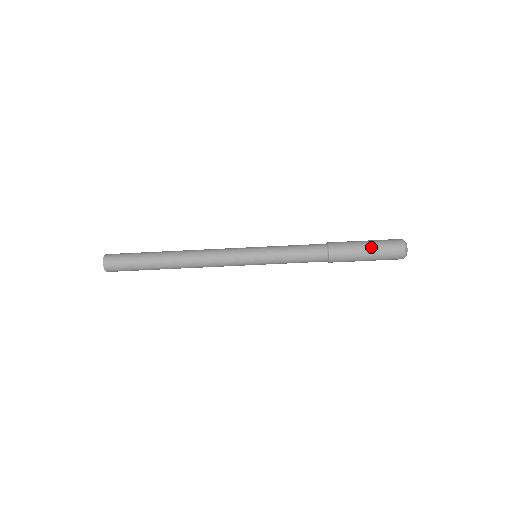
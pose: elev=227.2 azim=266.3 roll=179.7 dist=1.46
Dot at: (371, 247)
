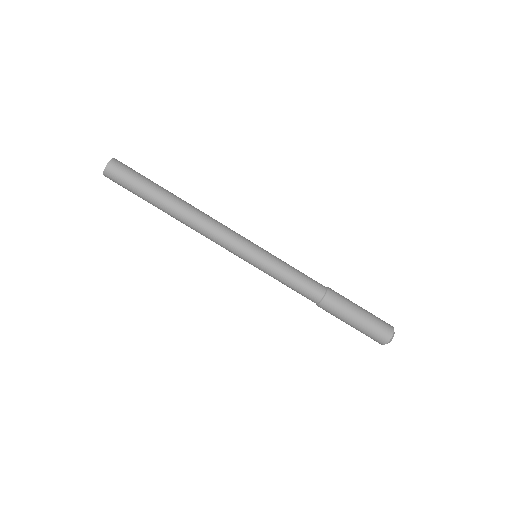
Dot at: occluded
